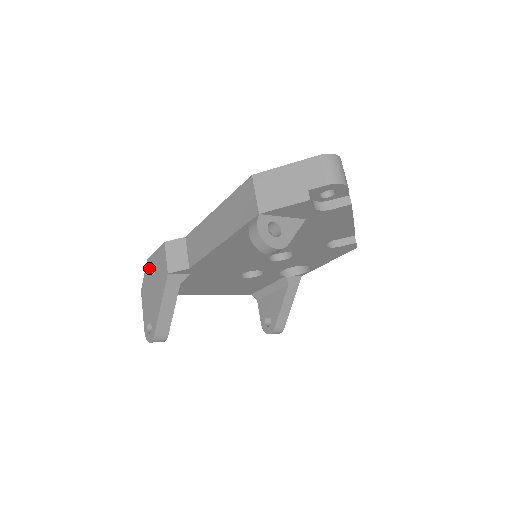
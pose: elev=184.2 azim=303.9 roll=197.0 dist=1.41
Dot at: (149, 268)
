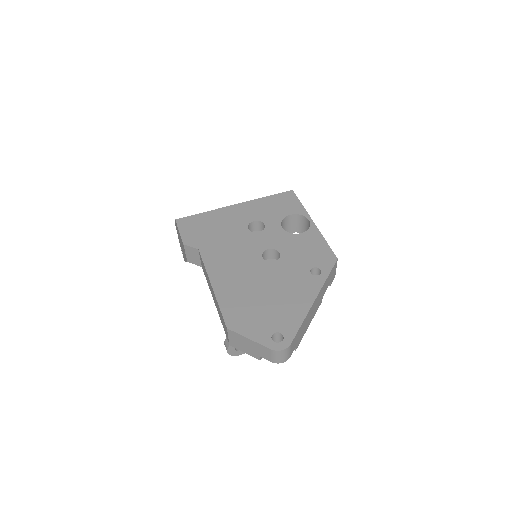
Dot at: (177, 228)
